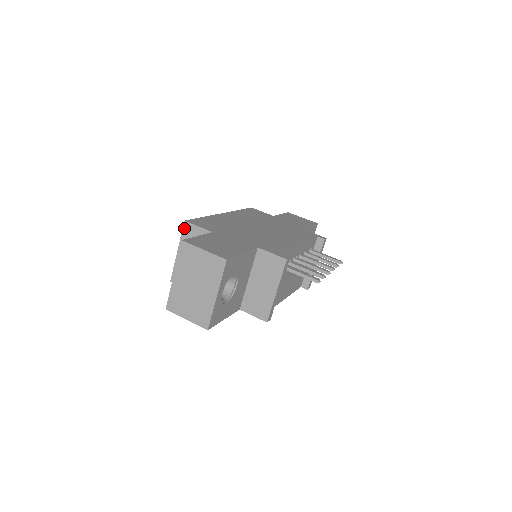
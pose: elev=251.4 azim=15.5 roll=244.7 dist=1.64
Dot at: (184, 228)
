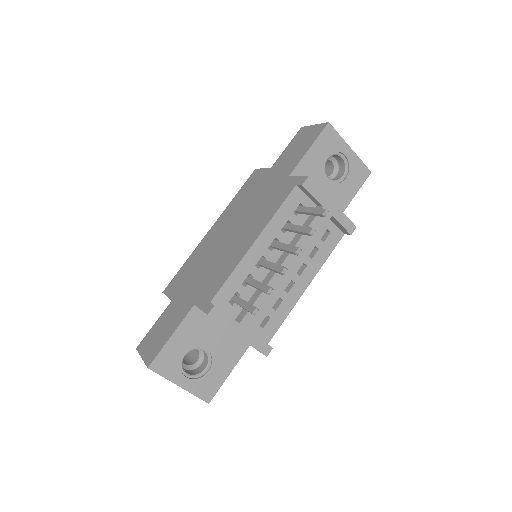
Dot at: occluded
